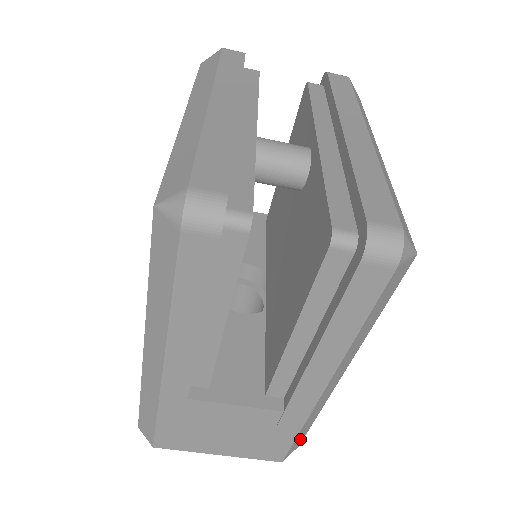
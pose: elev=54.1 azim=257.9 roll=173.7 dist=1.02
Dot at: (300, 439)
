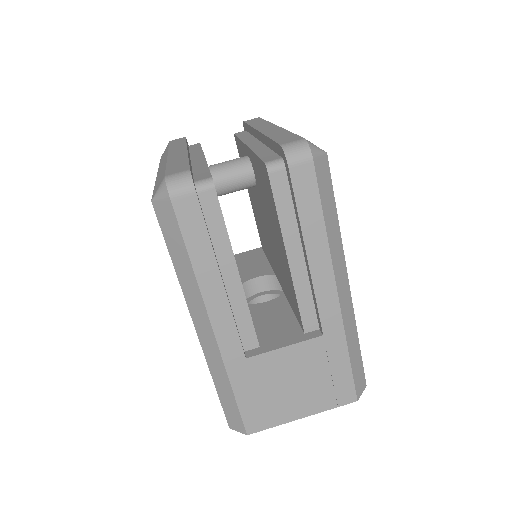
Dot at: (360, 371)
